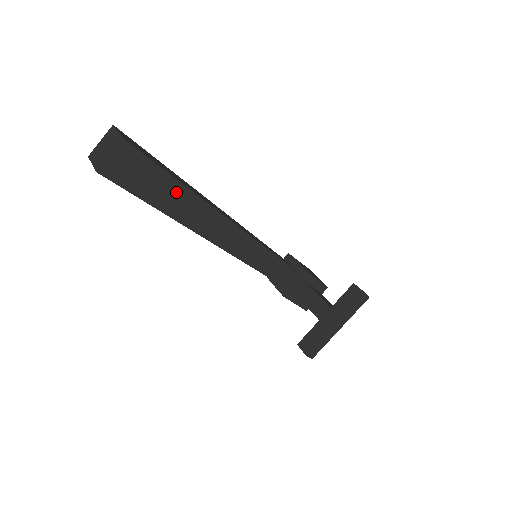
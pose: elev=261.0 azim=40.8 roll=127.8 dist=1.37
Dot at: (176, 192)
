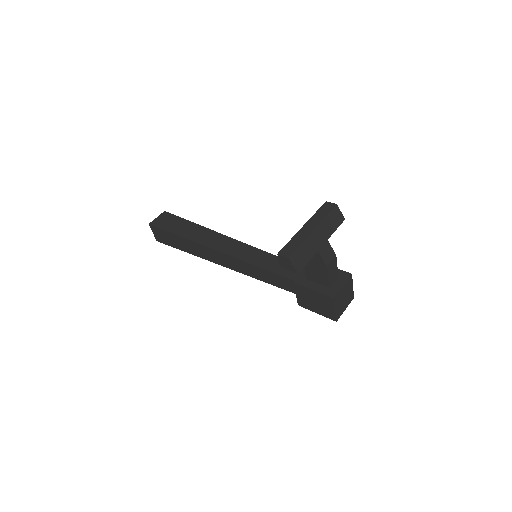
Dot at: (191, 227)
